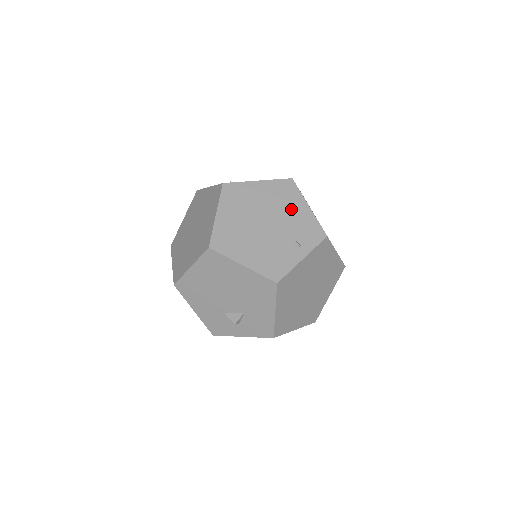
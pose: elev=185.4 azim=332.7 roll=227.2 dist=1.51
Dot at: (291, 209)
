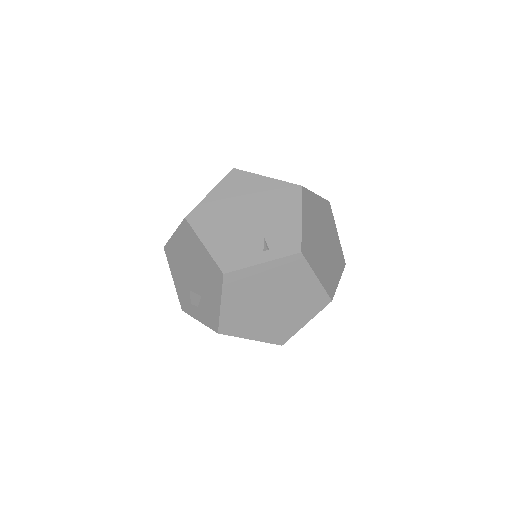
Dot at: (282, 213)
